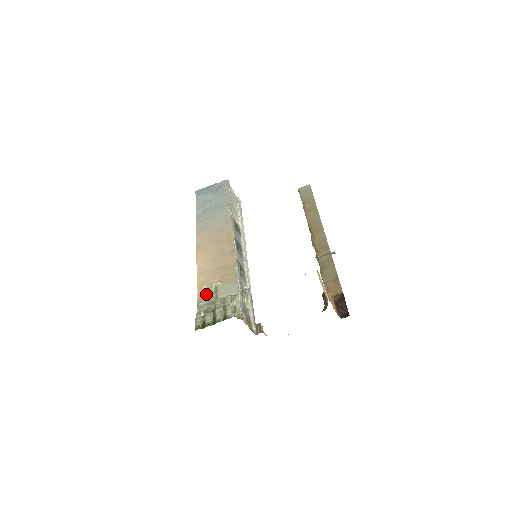
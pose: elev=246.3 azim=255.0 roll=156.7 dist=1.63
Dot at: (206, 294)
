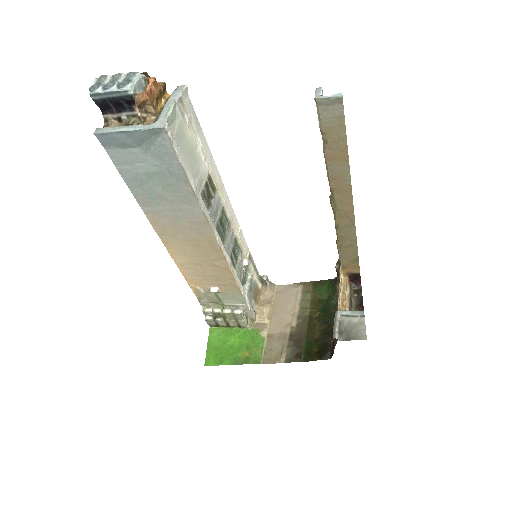
Dot at: (205, 295)
